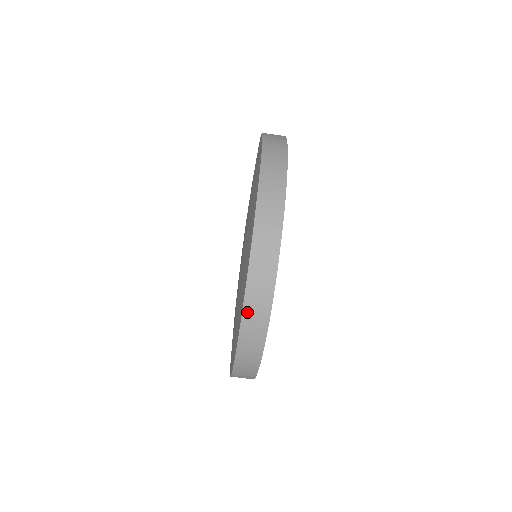
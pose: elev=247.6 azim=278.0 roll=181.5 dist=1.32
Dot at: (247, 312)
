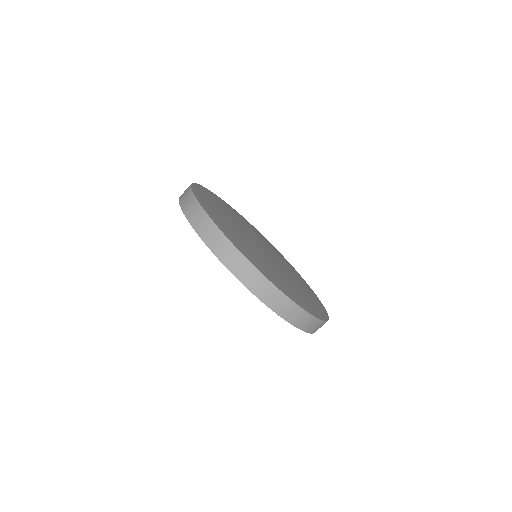
Dot at: (266, 301)
